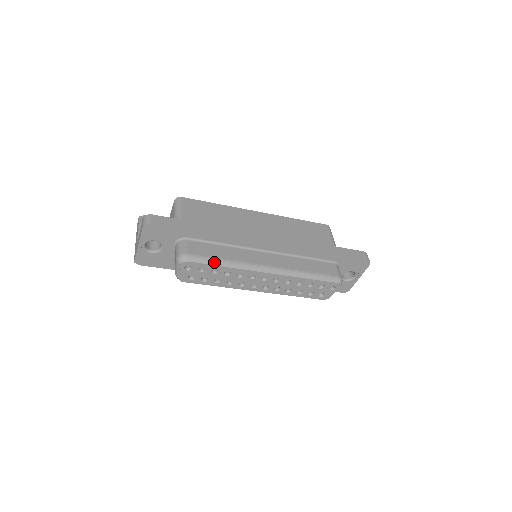
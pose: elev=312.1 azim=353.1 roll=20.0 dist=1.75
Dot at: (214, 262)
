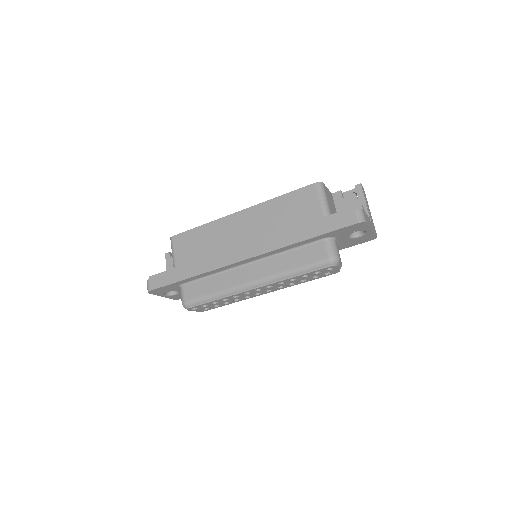
Dot at: (207, 299)
